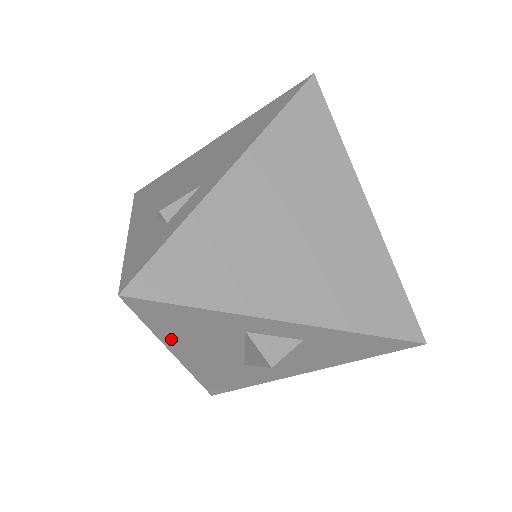
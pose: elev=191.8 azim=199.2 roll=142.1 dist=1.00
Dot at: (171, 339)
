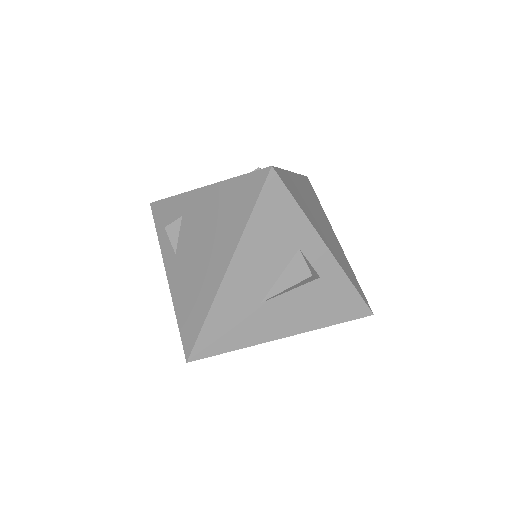
Dot at: (250, 236)
